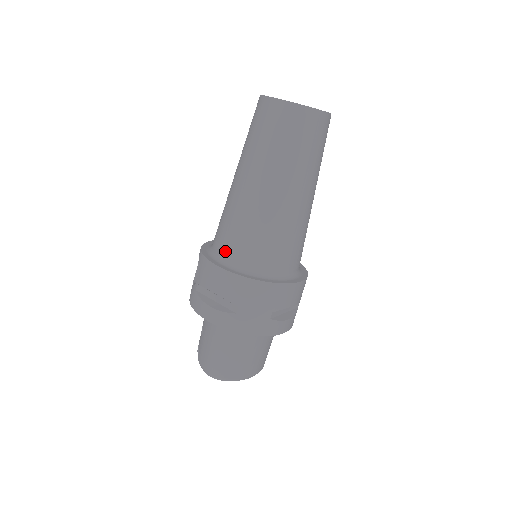
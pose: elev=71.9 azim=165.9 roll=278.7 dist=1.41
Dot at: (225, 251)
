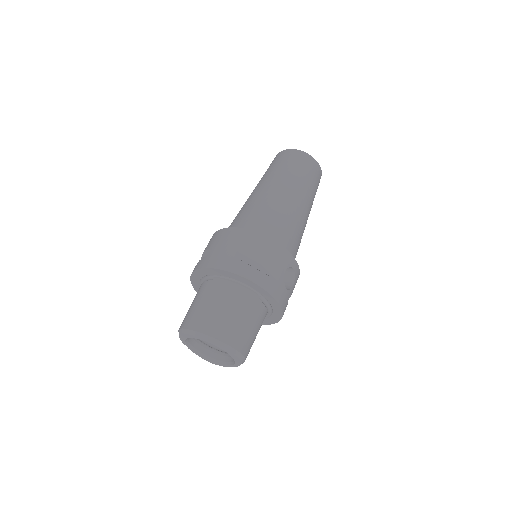
Dot at: occluded
